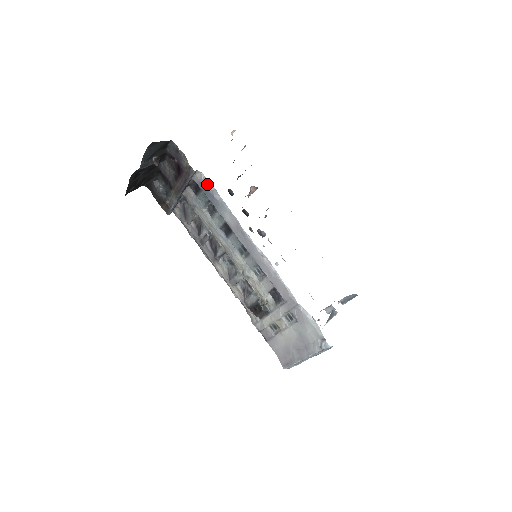
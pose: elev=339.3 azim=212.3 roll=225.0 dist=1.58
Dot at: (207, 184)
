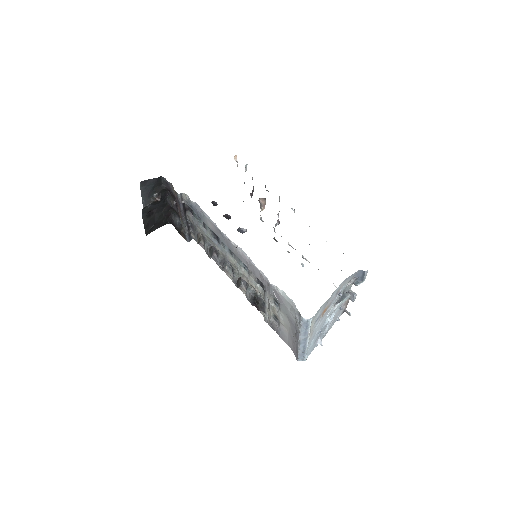
Dot at: (190, 201)
